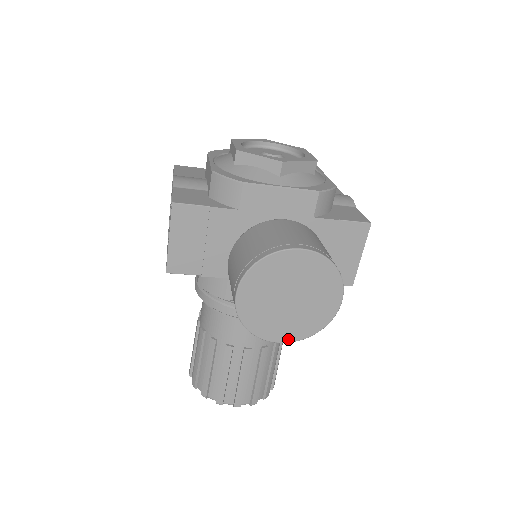
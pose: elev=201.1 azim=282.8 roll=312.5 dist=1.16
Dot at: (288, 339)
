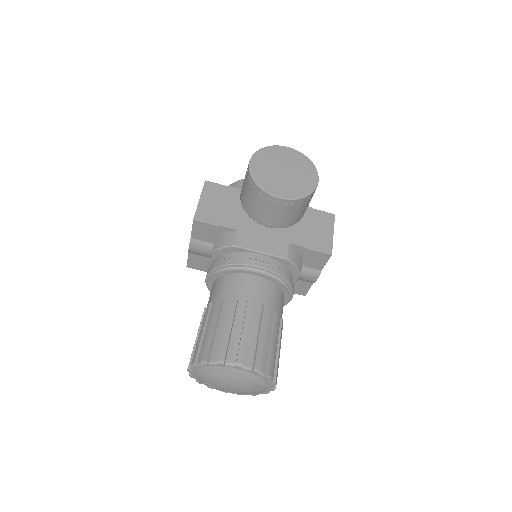
Dot at: (285, 197)
